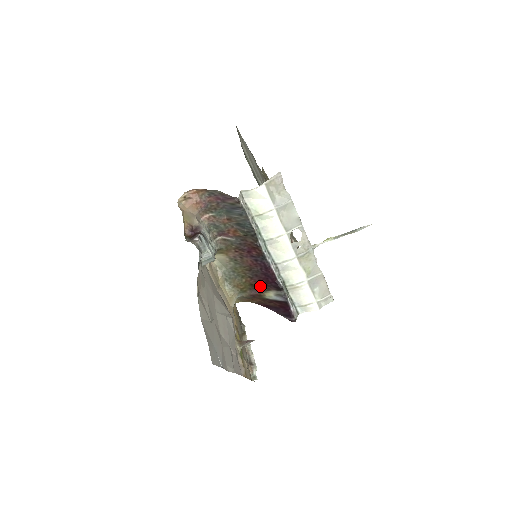
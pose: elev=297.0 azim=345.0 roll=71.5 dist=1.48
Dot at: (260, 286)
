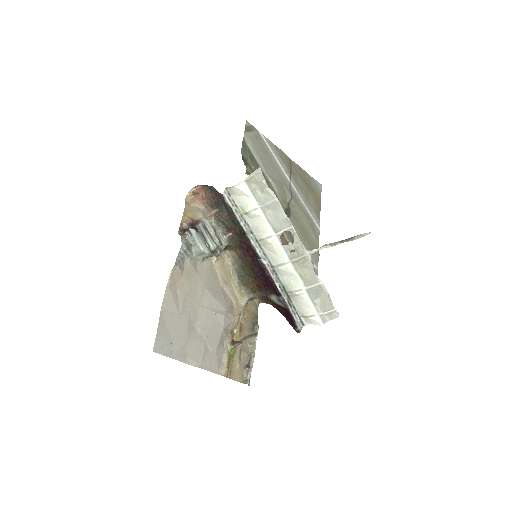
Dot at: (264, 288)
